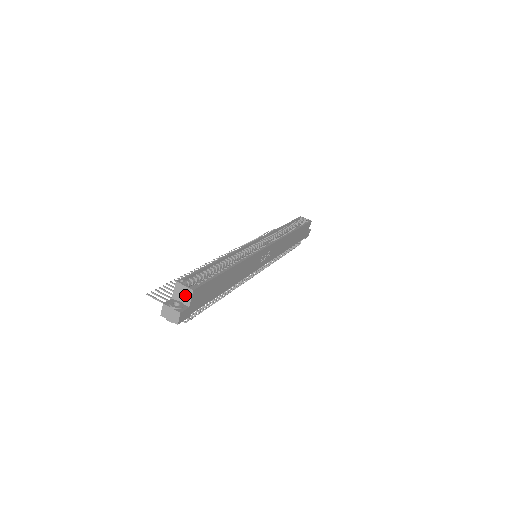
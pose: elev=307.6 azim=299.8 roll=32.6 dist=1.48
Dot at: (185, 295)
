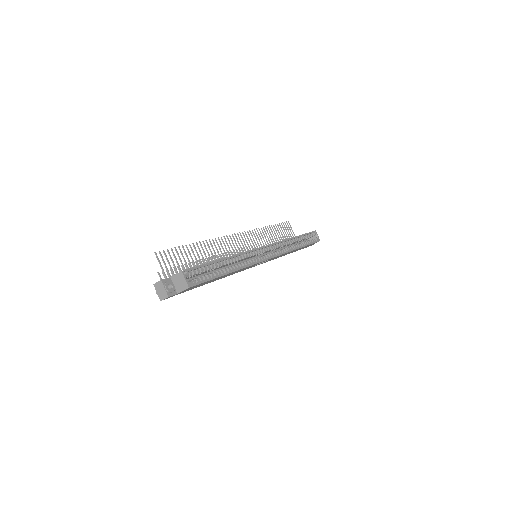
Dot at: (181, 285)
